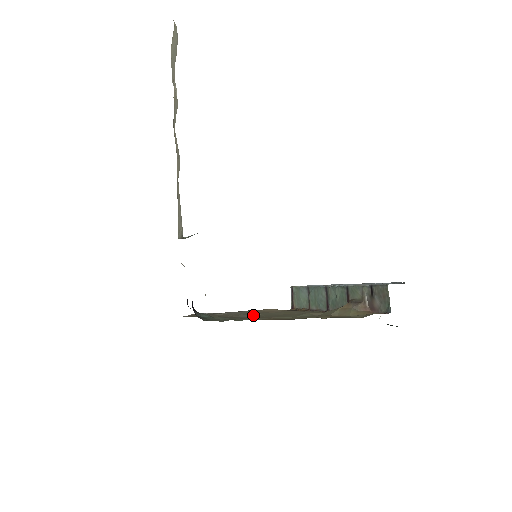
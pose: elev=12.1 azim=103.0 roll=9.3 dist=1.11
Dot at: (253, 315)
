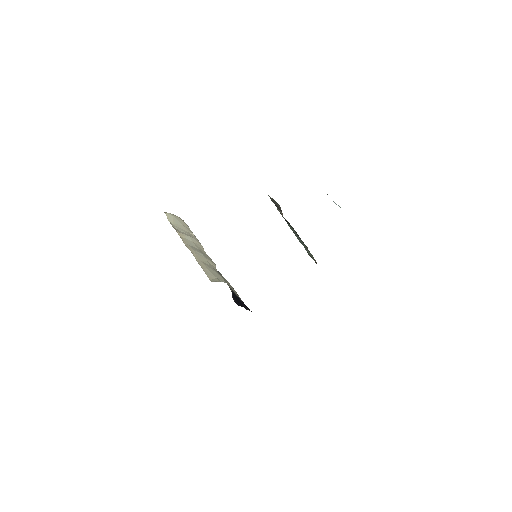
Dot at: occluded
